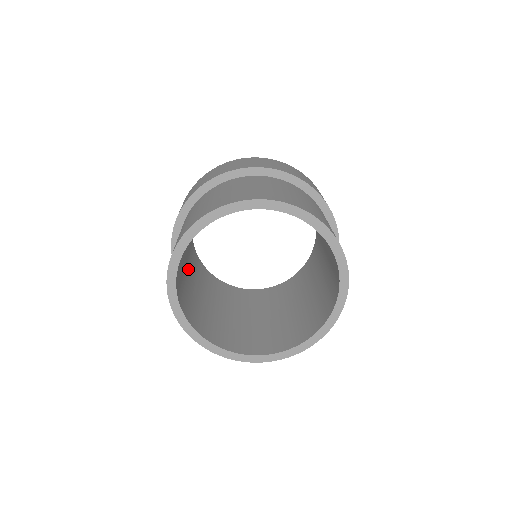
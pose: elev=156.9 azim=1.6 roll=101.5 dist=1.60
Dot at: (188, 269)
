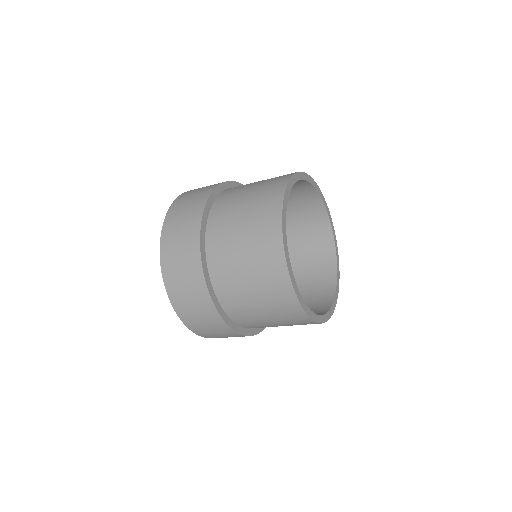
Dot at: occluded
